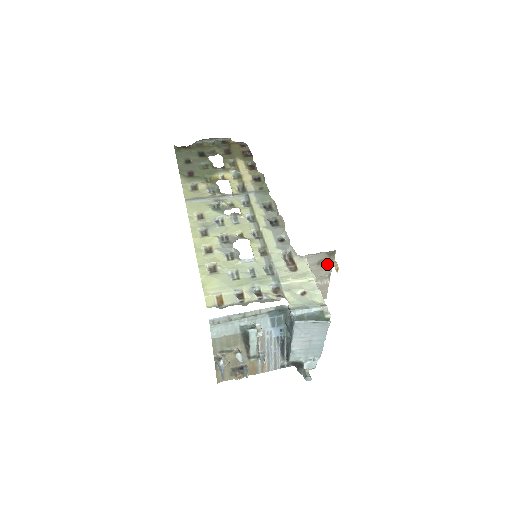
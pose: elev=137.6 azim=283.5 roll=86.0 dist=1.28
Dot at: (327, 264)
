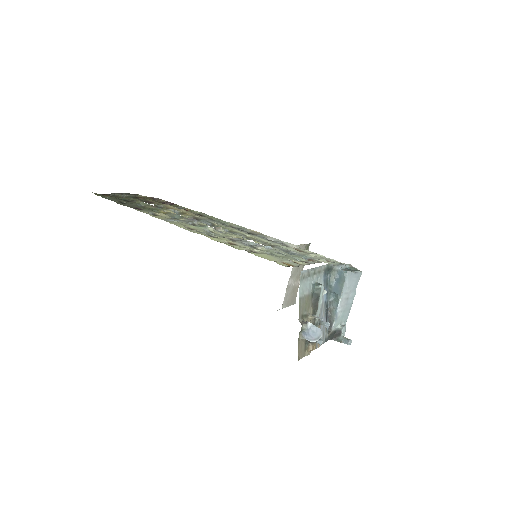
Dot at: occluded
